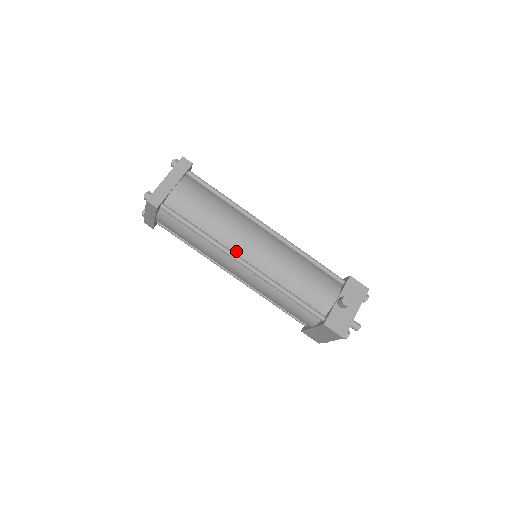
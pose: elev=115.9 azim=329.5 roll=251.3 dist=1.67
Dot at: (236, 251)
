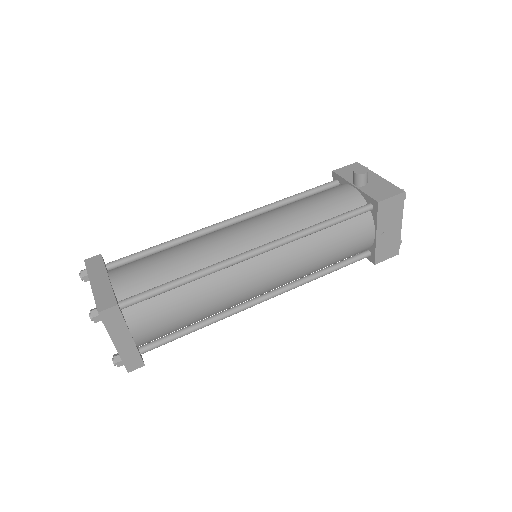
Dot at: (235, 254)
